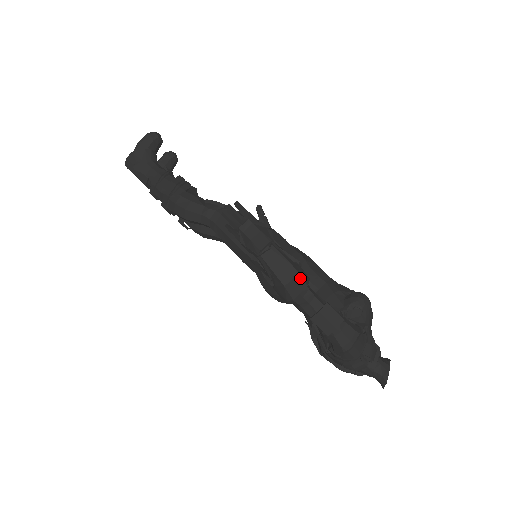
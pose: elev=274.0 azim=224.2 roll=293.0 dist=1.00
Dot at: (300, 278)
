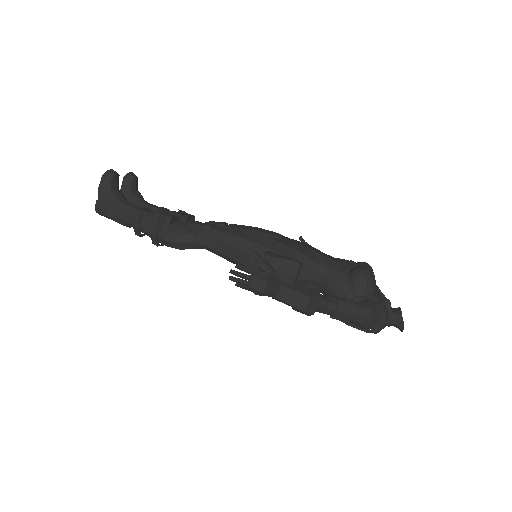
Dot at: (313, 300)
